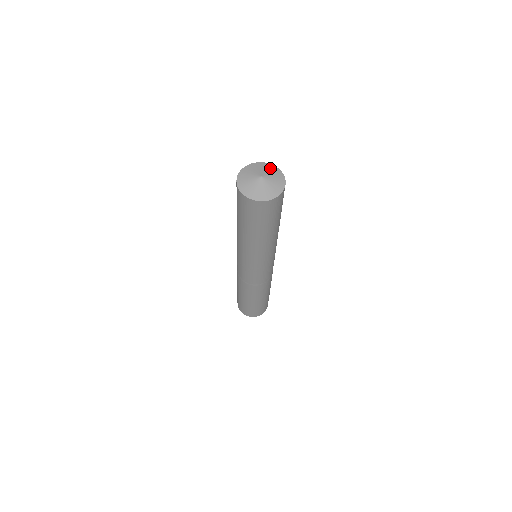
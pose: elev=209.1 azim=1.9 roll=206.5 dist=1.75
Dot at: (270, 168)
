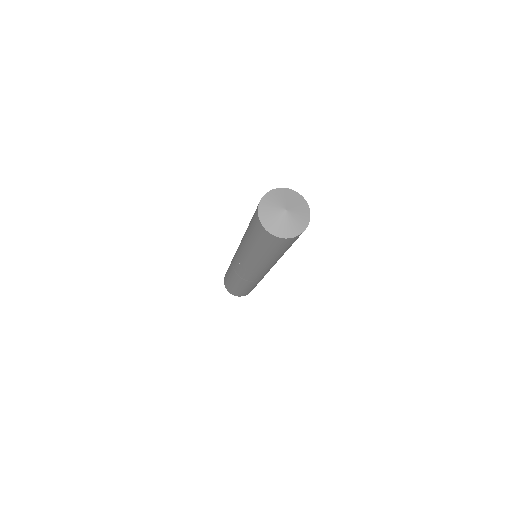
Dot at: (300, 203)
